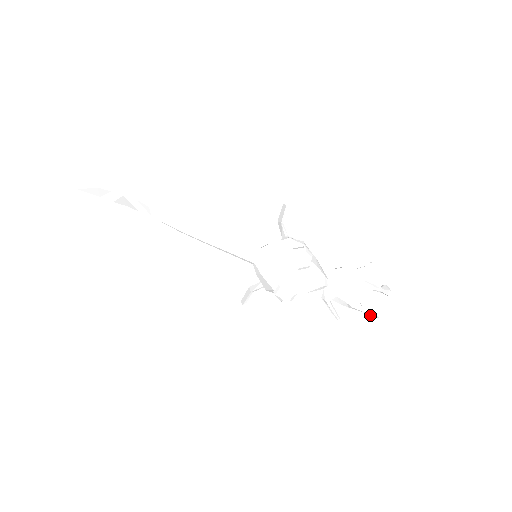
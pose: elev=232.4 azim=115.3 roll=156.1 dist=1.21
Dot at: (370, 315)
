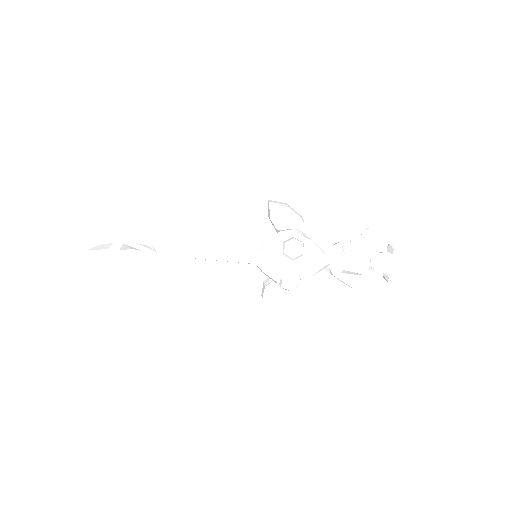
Dot at: (384, 276)
